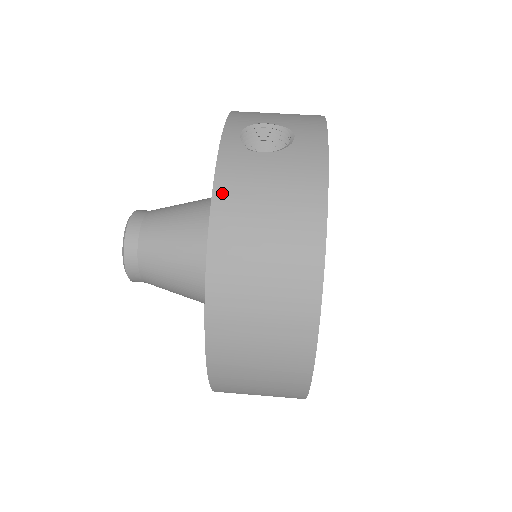
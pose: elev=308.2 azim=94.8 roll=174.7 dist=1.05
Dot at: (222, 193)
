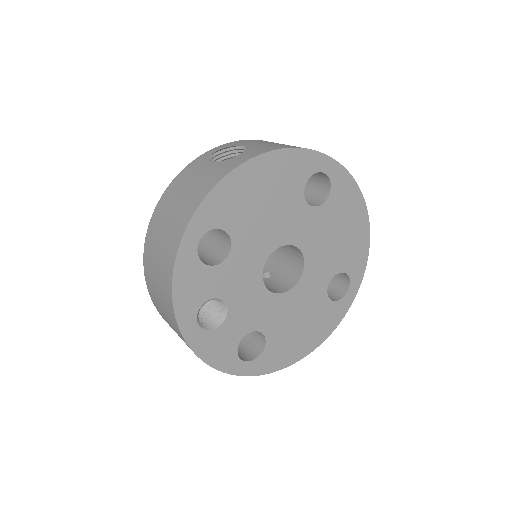
Dot at: (175, 182)
